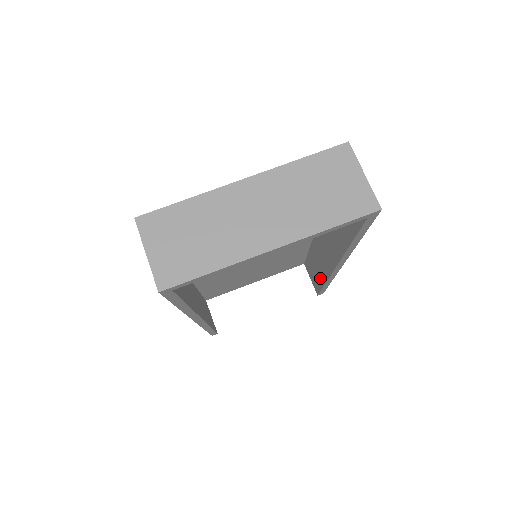
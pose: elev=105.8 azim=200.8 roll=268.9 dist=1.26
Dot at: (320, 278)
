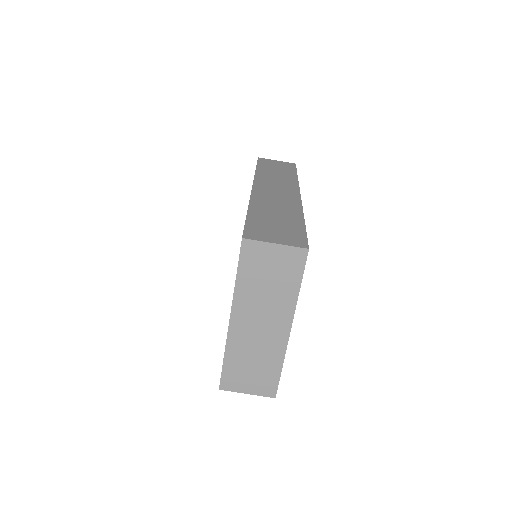
Dot at: occluded
